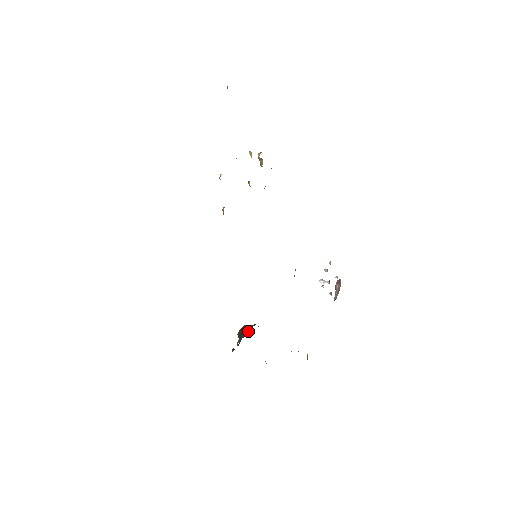
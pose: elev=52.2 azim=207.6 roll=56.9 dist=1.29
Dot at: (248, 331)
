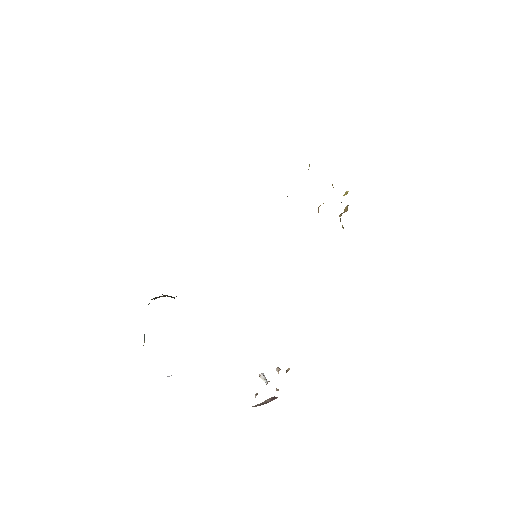
Dot at: (170, 296)
